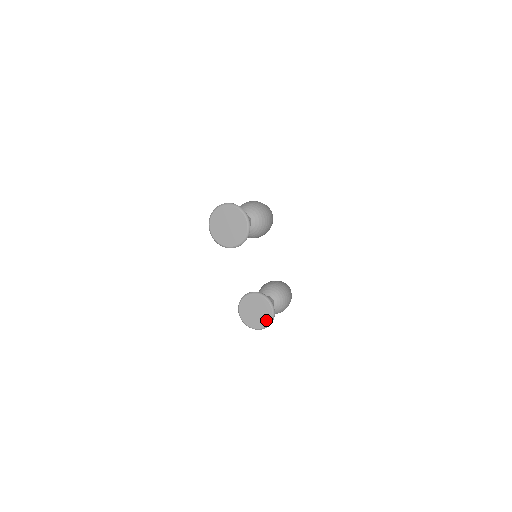
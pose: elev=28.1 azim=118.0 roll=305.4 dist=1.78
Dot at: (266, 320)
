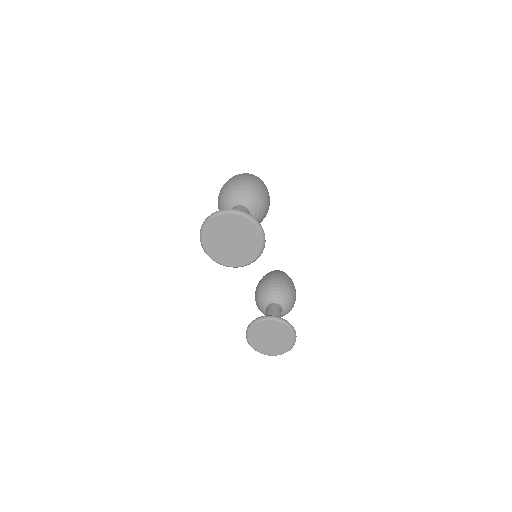
Dot at: (285, 347)
